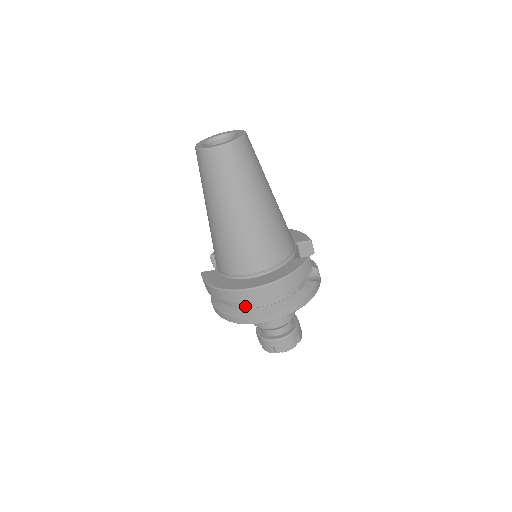
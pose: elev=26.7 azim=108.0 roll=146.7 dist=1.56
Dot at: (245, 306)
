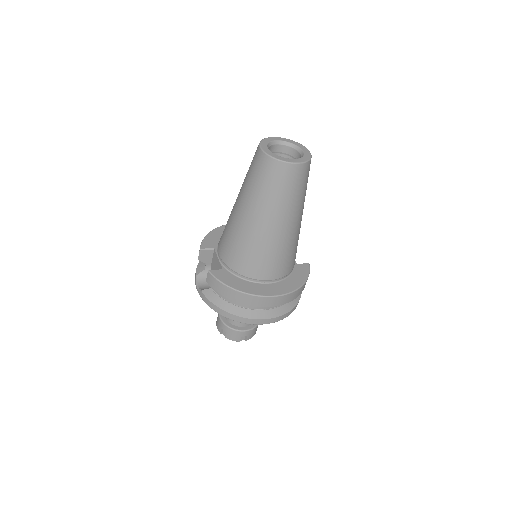
Dot at: (258, 308)
